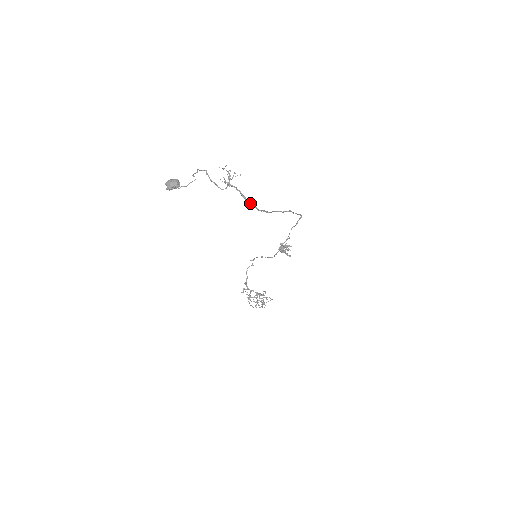
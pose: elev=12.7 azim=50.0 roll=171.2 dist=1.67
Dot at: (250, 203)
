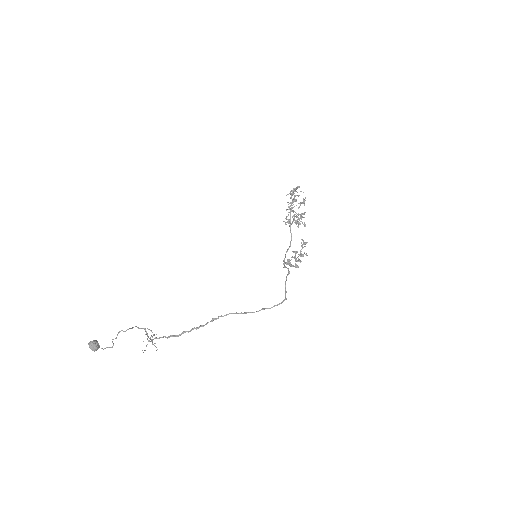
Dot at: occluded
